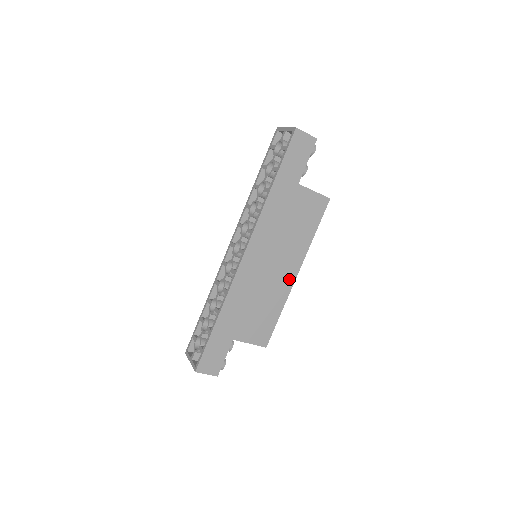
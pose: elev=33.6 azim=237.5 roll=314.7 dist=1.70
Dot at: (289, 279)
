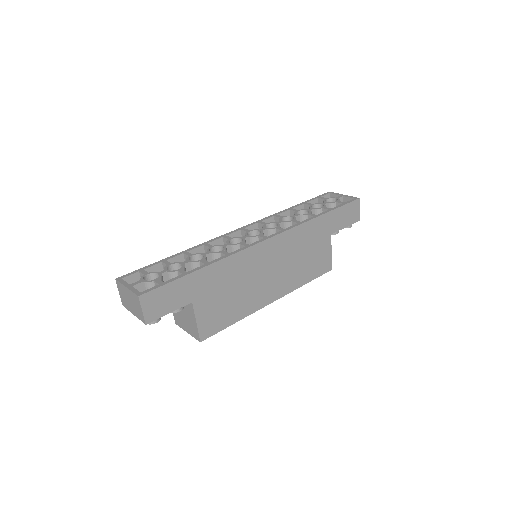
Dot at: (267, 298)
